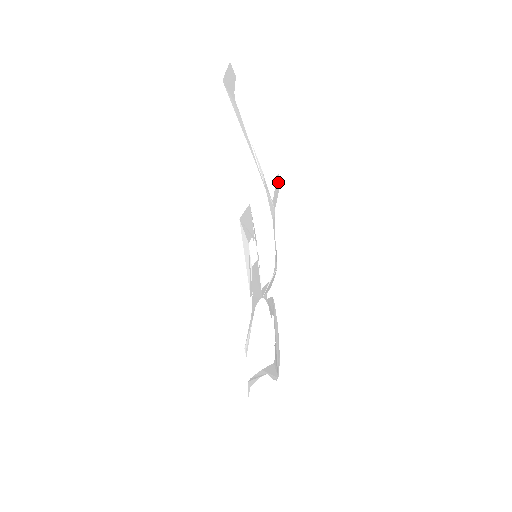
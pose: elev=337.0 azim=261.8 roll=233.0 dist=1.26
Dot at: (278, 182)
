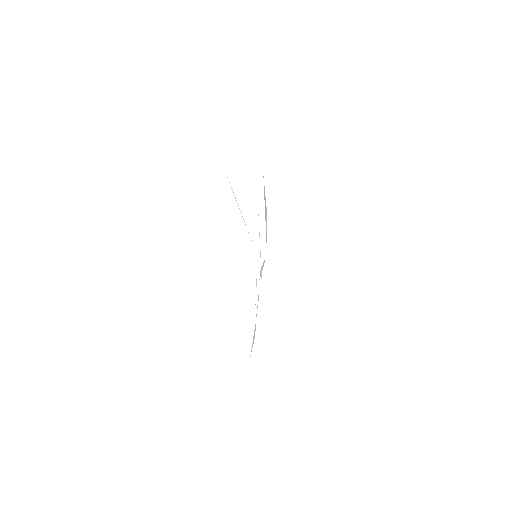
Dot at: occluded
